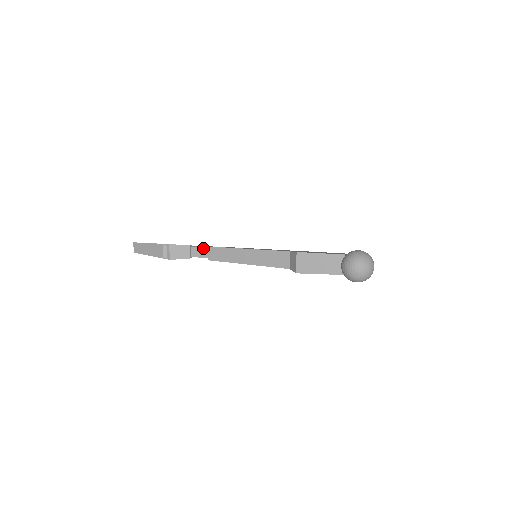
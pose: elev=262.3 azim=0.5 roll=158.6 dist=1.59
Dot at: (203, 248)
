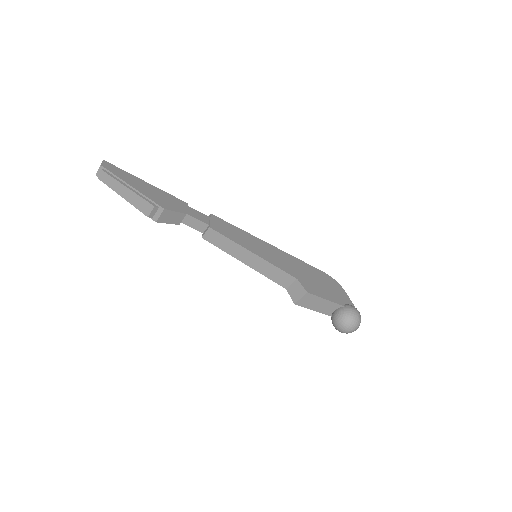
Dot at: (201, 222)
